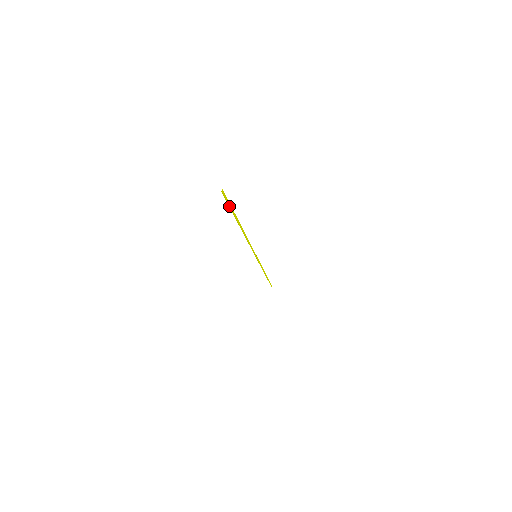
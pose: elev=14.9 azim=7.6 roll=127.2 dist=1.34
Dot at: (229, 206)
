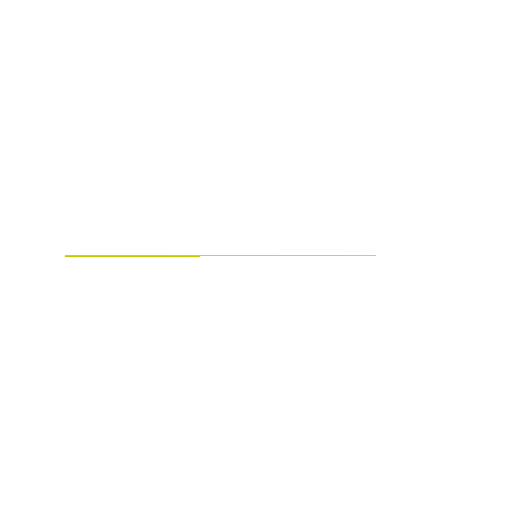
Dot at: (103, 256)
